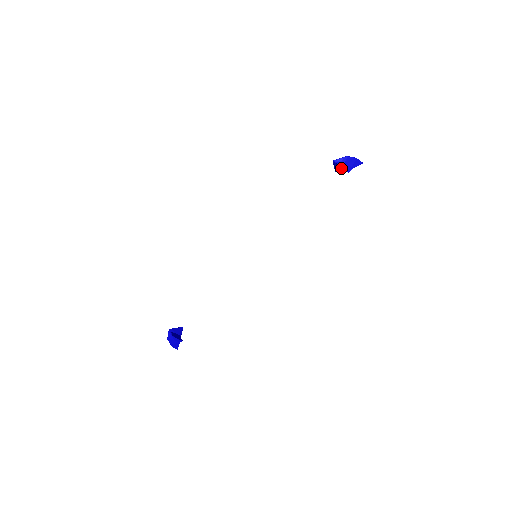
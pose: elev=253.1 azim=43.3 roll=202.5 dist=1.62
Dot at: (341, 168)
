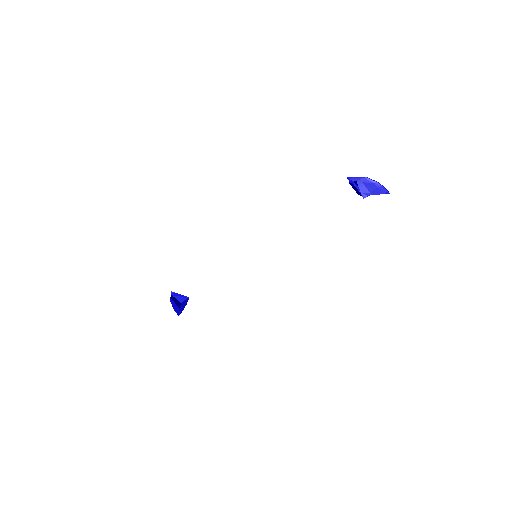
Dot at: occluded
